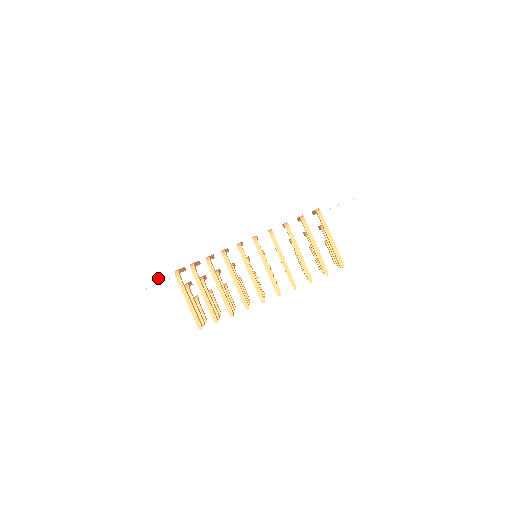
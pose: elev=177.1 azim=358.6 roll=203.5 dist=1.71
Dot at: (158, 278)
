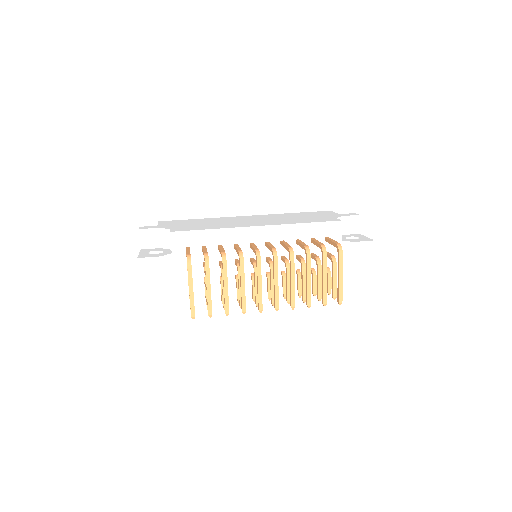
Dot at: (152, 244)
